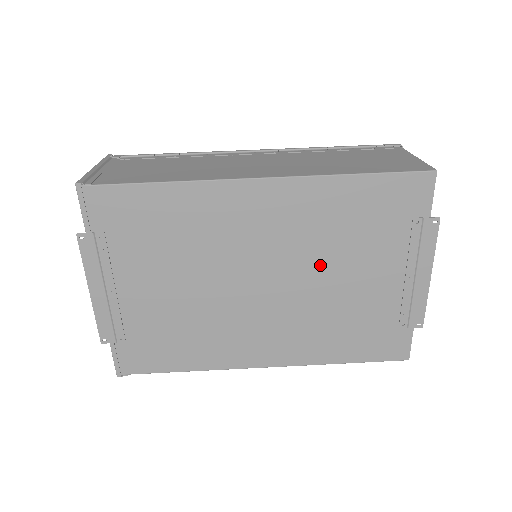
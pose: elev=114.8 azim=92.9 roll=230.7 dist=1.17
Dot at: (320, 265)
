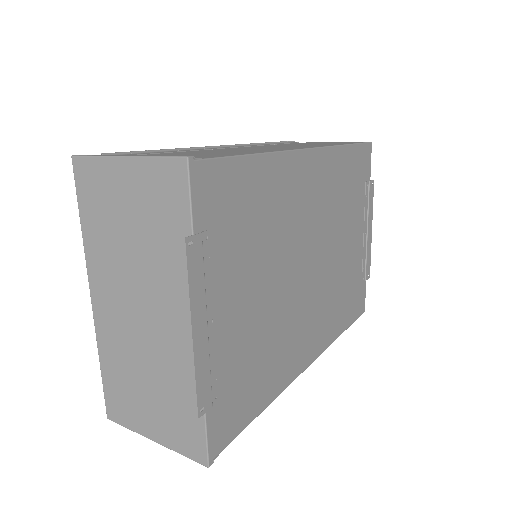
Dot at: (335, 235)
